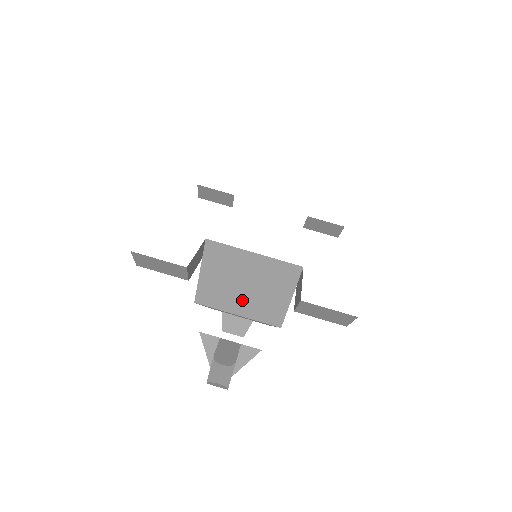
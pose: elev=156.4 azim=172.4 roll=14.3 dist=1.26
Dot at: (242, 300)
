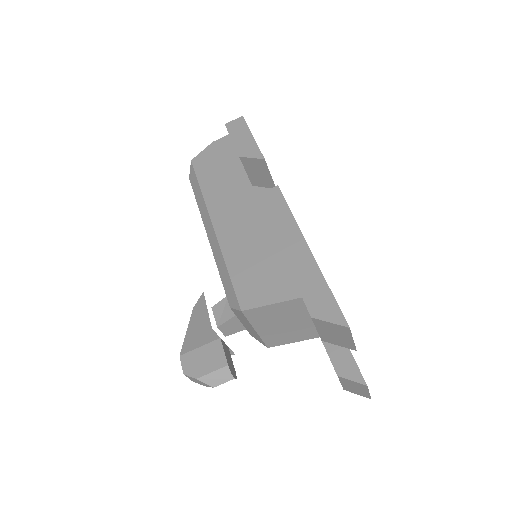
Dot at: (276, 327)
